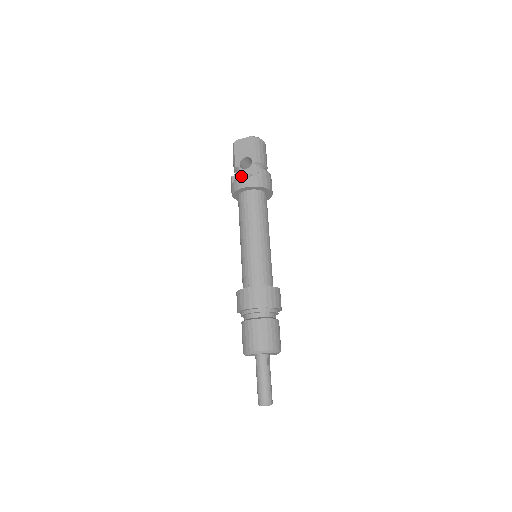
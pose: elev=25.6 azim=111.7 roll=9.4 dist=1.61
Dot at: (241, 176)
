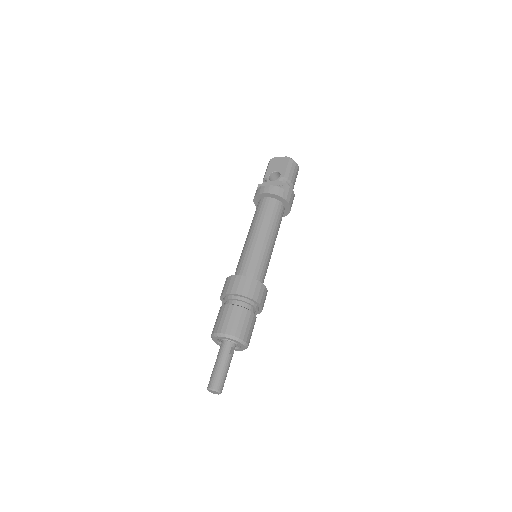
Dot at: occluded
